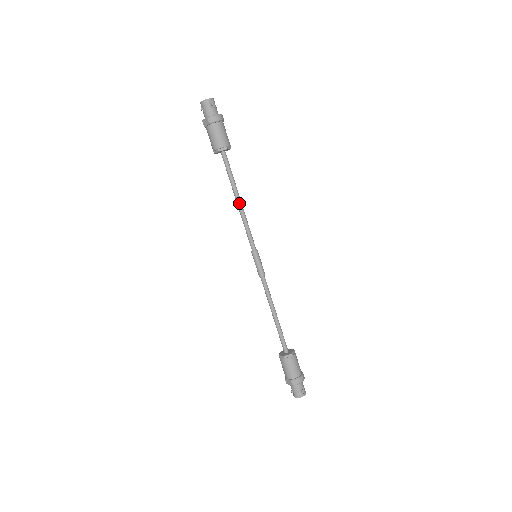
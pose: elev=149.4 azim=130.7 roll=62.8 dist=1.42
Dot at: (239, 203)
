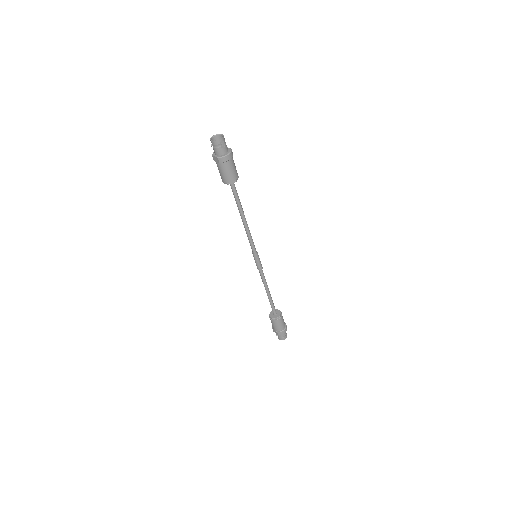
Dot at: (244, 221)
